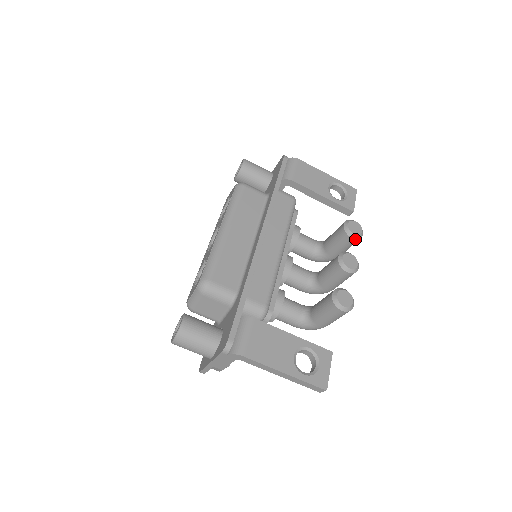
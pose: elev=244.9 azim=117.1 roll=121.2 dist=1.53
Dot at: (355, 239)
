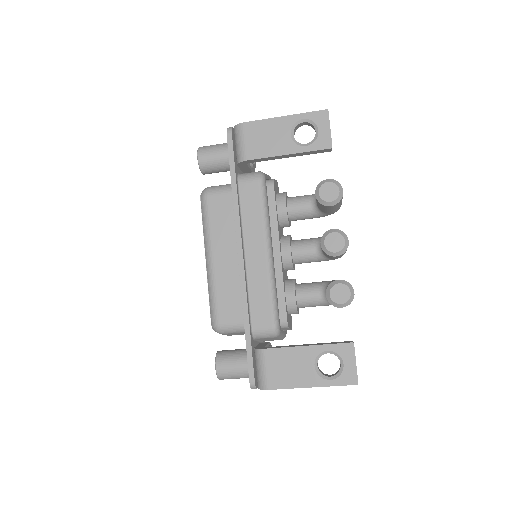
Dot at: (335, 204)
